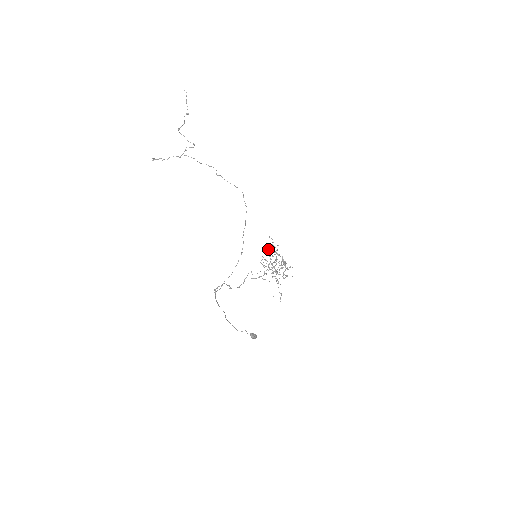
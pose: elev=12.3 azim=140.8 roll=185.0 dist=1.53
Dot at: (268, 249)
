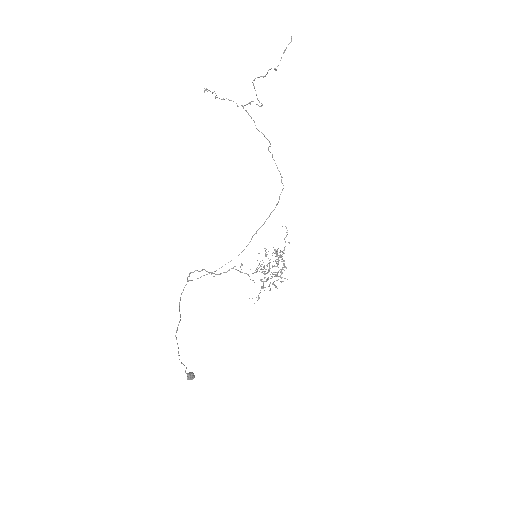
Dot at: occluded
